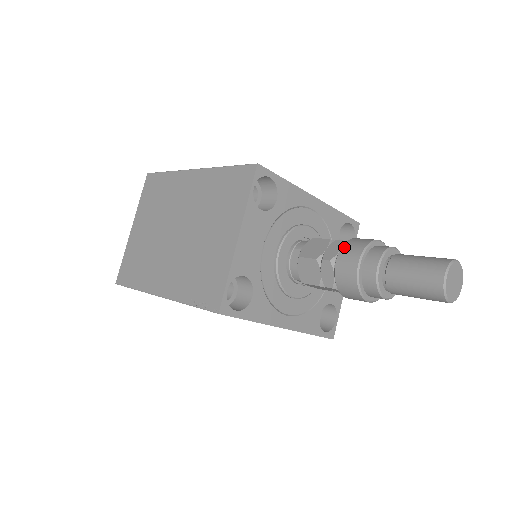
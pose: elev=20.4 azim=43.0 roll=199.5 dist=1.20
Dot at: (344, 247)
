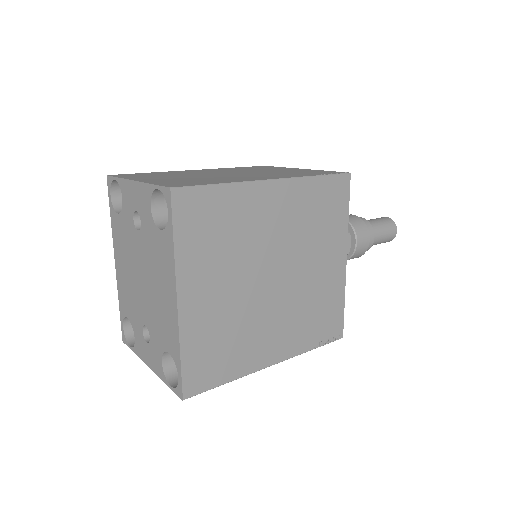
Dot at: occluded
